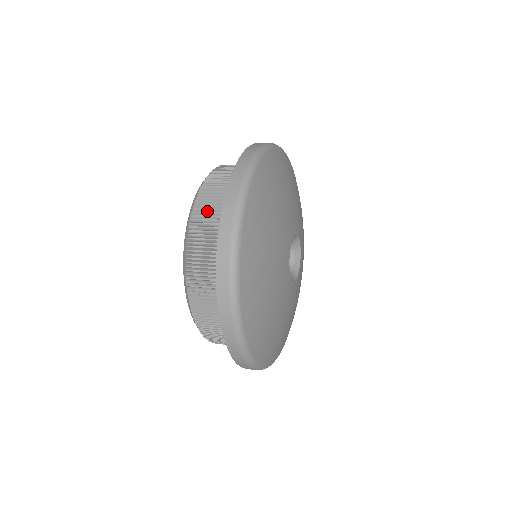
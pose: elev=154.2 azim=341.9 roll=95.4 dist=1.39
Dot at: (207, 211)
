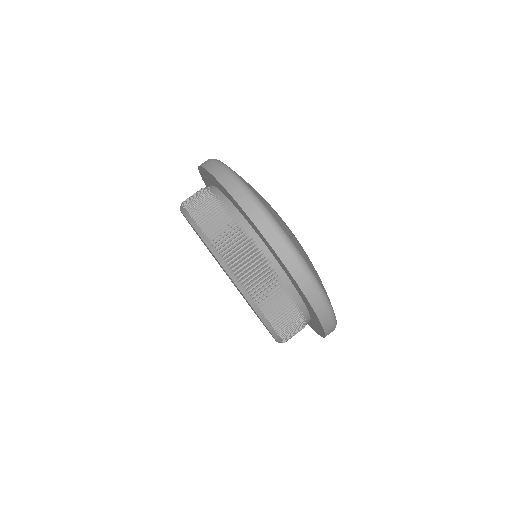
Dot at: (199, 203)
